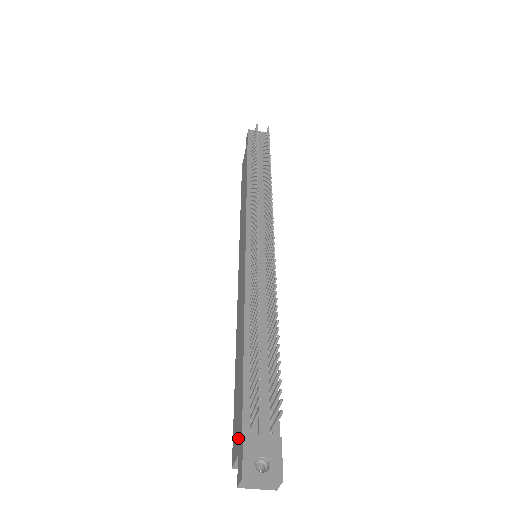
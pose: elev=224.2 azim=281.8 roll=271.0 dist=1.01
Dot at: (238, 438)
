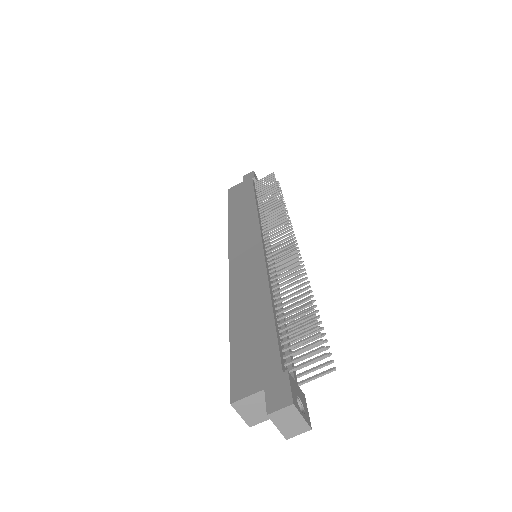
Dot at: (264, 375)
